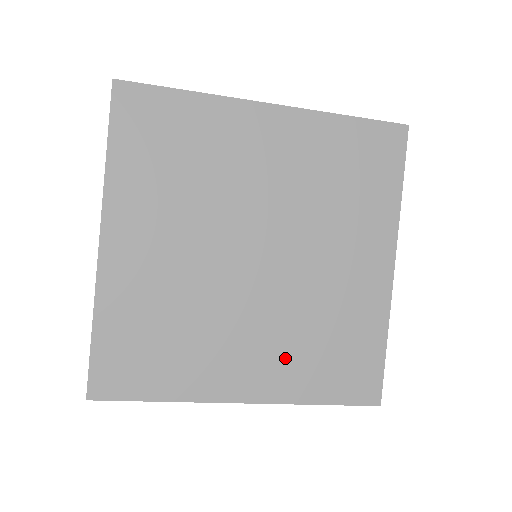
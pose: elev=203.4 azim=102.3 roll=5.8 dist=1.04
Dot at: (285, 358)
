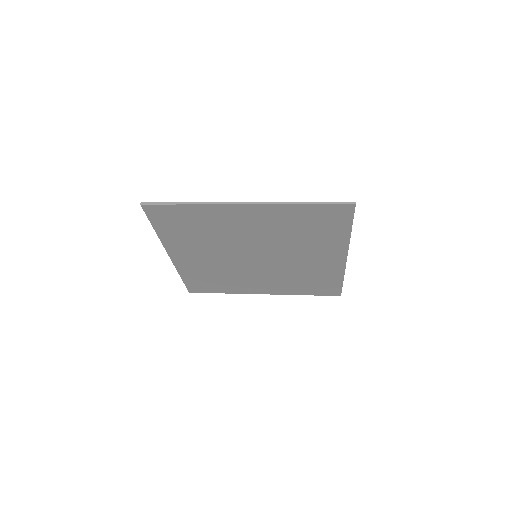
Dot at: (282, 284)
